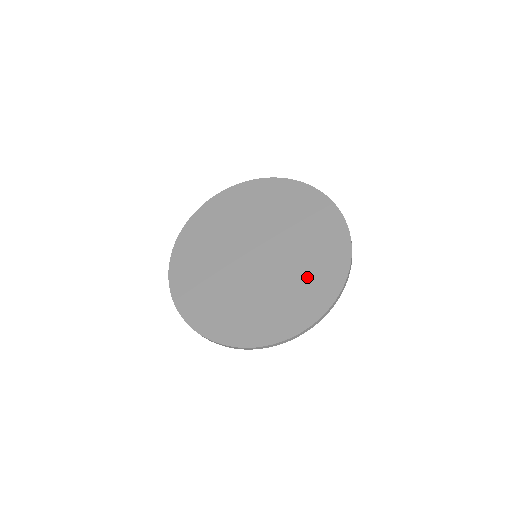
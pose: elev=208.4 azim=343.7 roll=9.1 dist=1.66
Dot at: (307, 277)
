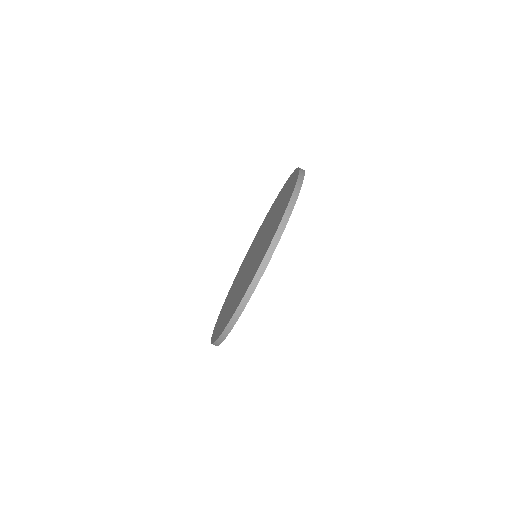
Dot at: (254, 266)
